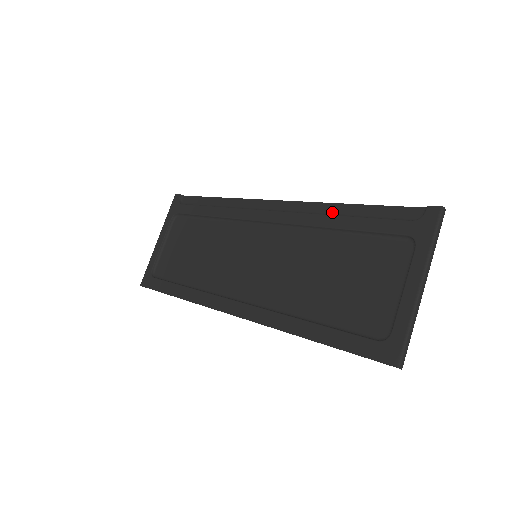
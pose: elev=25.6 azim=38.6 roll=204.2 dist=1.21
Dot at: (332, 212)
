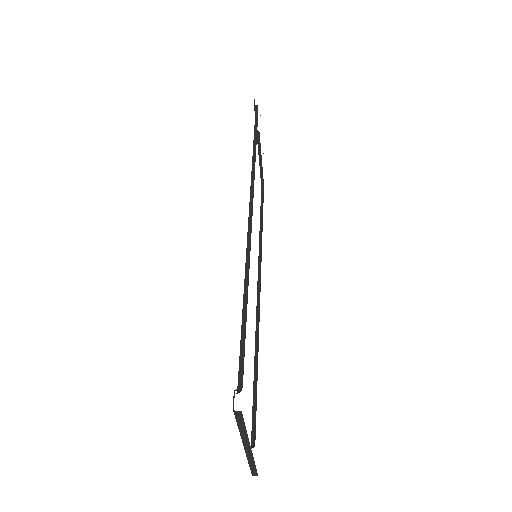
Dot at: (248, 282)
